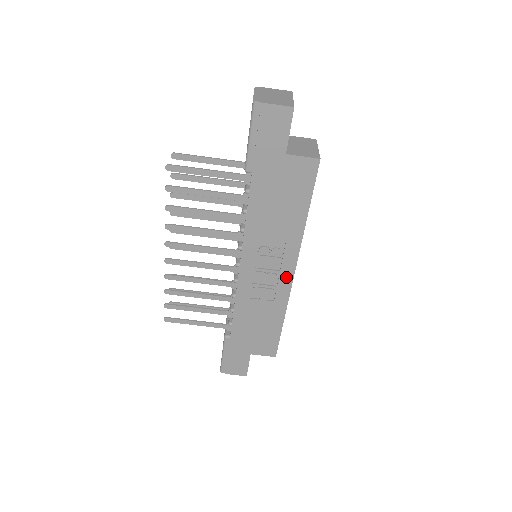
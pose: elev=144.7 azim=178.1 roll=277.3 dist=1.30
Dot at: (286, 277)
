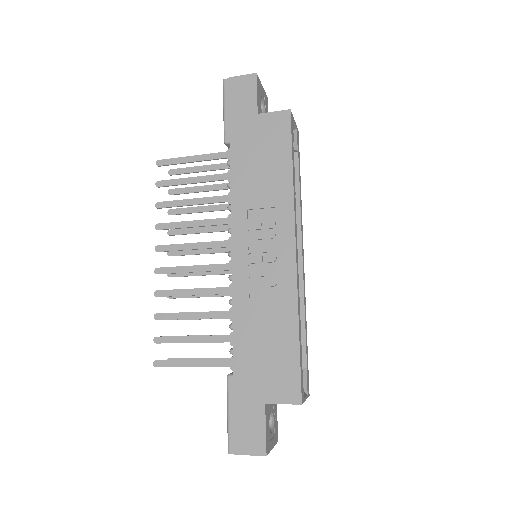
Dot at: (287, 256)
